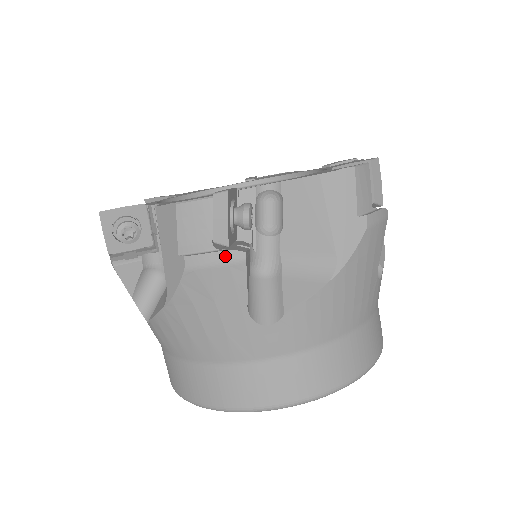
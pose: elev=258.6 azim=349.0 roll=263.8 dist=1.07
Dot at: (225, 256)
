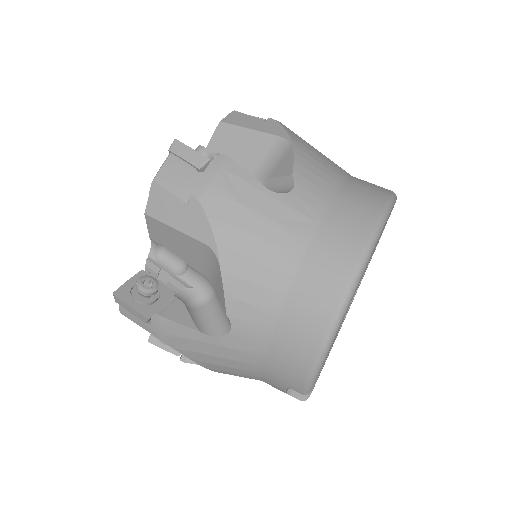
Dot at: (213, 166)
